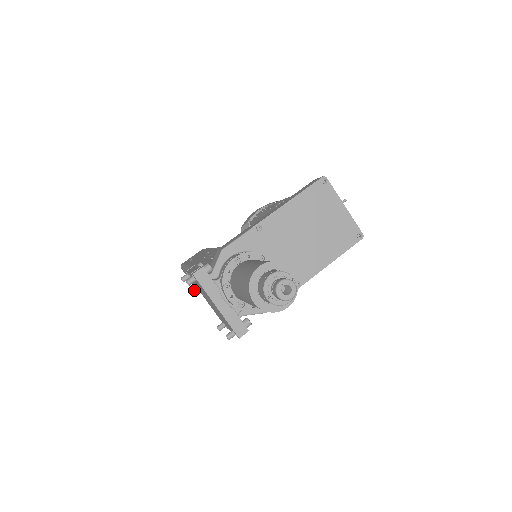
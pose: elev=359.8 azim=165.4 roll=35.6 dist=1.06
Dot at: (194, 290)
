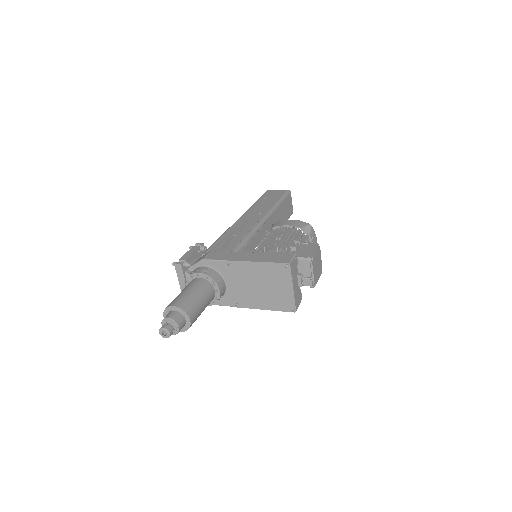
Dot at: occluded
